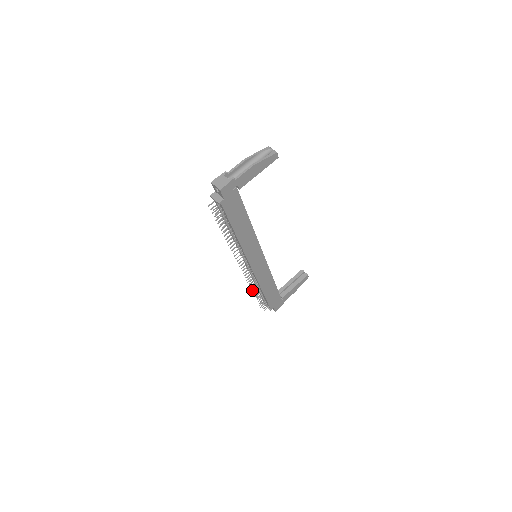
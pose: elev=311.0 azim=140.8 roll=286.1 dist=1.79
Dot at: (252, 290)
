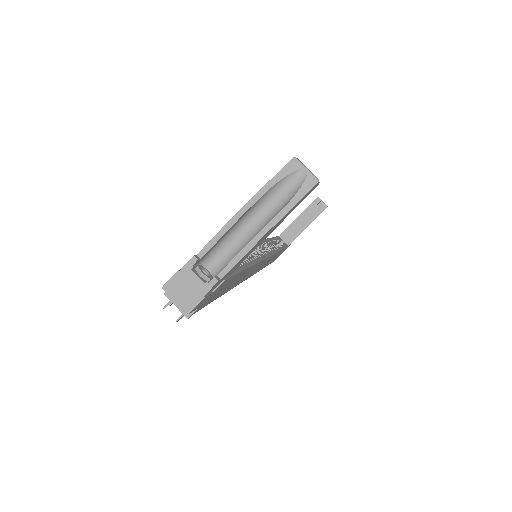
Dot at: occluded
